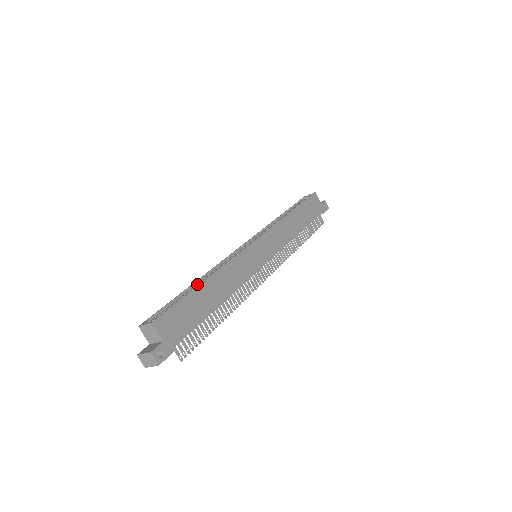
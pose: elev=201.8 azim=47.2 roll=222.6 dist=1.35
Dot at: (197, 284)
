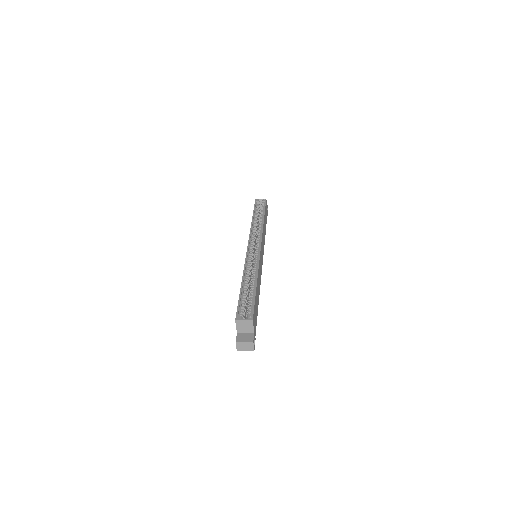
Dot at: (246, 283)
